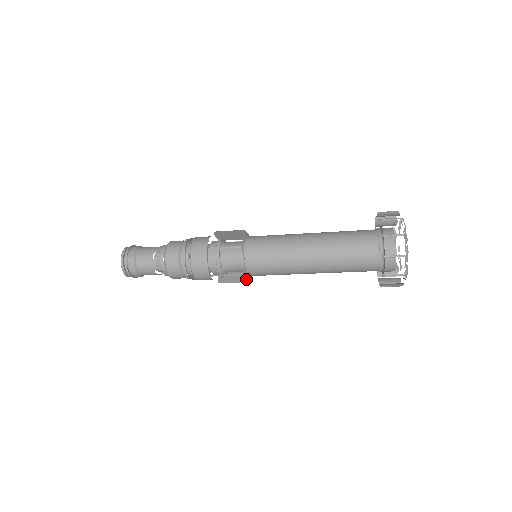
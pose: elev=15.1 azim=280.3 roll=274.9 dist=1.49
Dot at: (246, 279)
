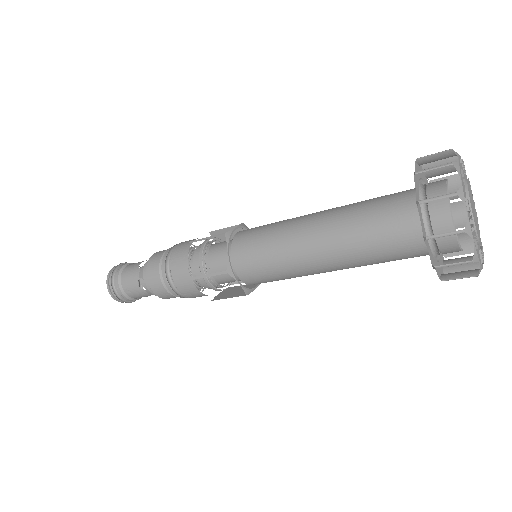
Dot at: occluded
